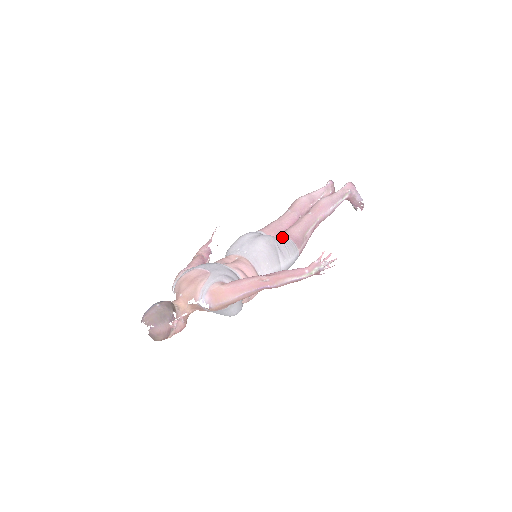
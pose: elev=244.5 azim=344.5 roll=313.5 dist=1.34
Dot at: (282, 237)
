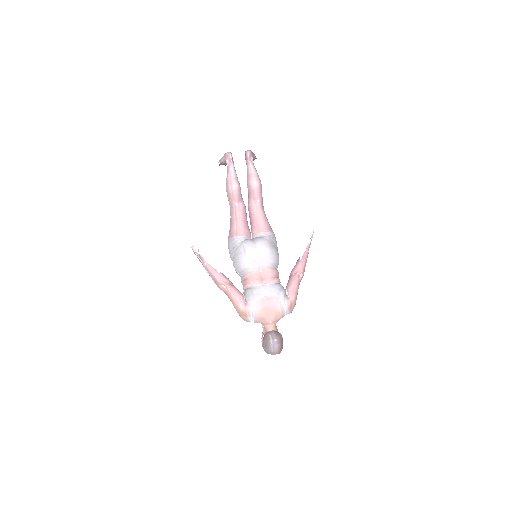
Dot at: (266, 234)
